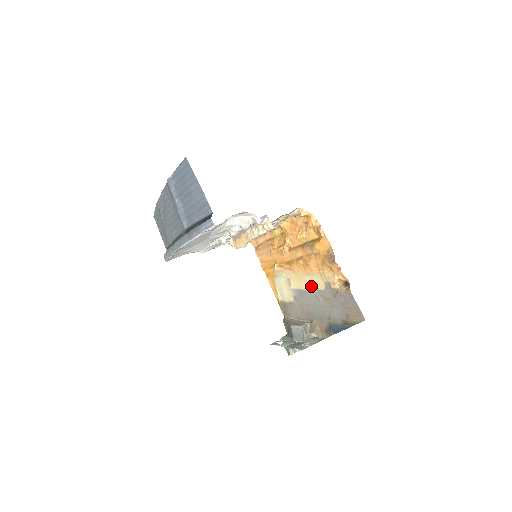
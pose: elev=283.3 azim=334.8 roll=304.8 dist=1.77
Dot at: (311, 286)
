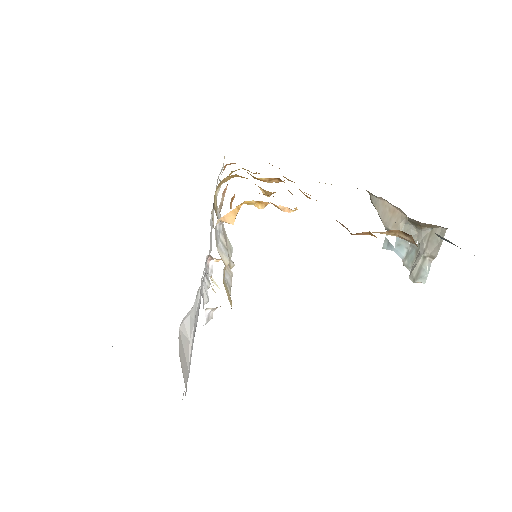
Dot at: occluded
